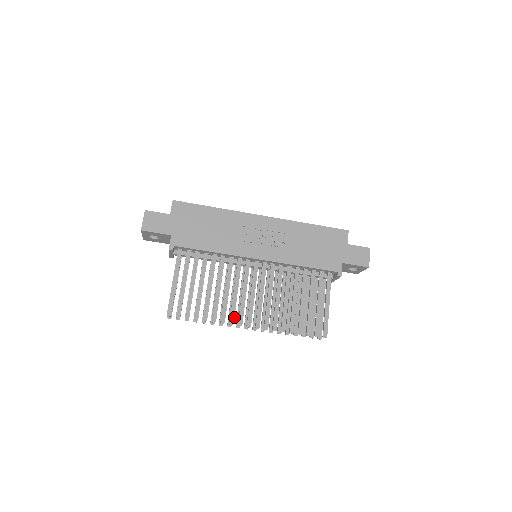
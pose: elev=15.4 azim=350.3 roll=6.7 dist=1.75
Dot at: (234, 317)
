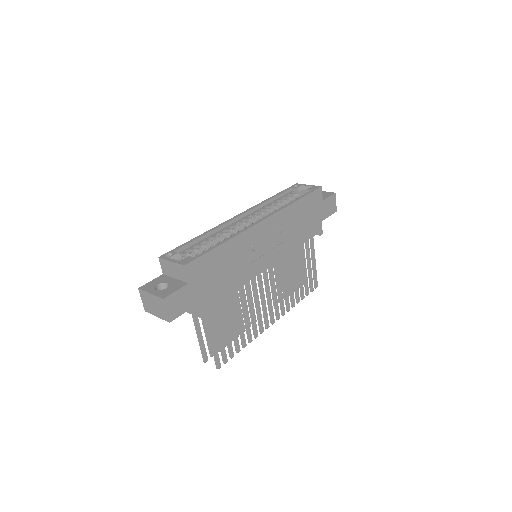
Dot at: occluded
